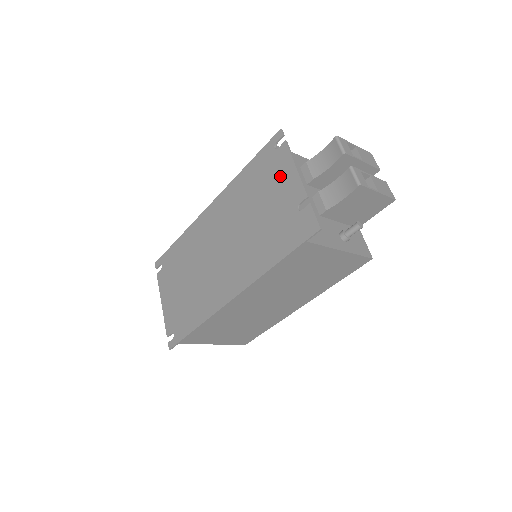
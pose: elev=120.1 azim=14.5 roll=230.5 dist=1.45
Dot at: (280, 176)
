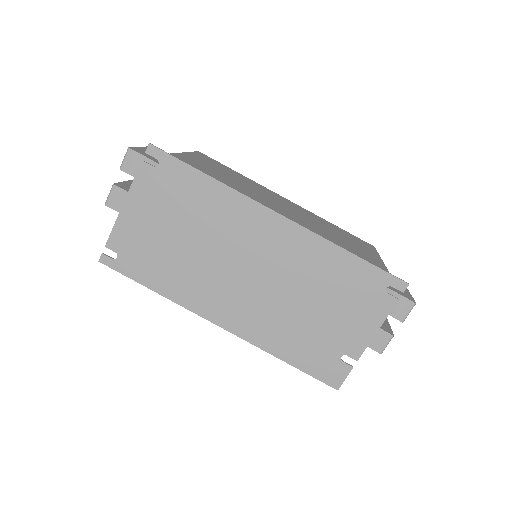
Dot at: (362, 315)
